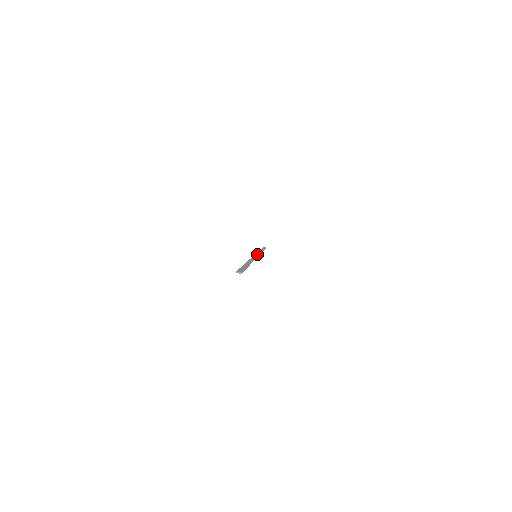
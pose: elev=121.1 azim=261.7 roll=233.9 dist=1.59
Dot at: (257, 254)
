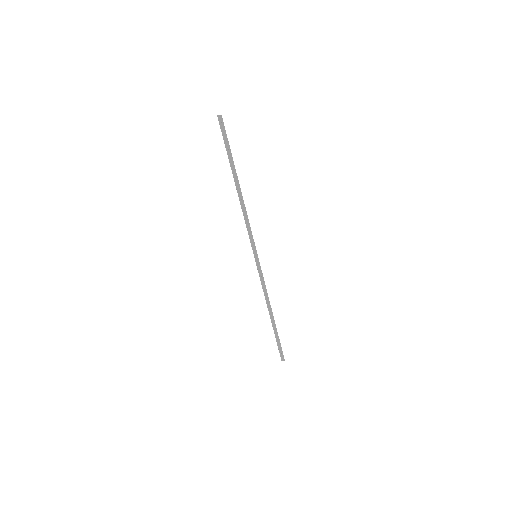
Dot at: (259, 266)
